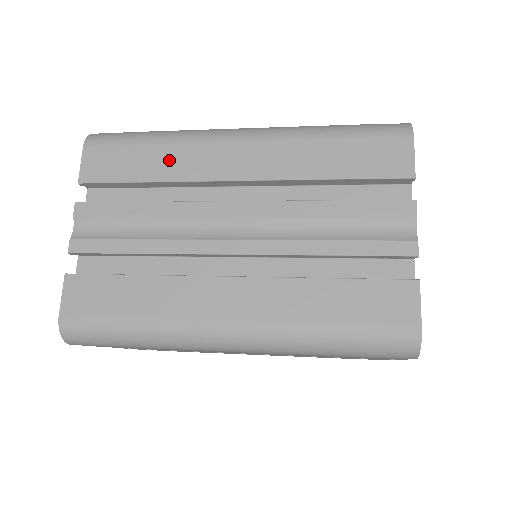
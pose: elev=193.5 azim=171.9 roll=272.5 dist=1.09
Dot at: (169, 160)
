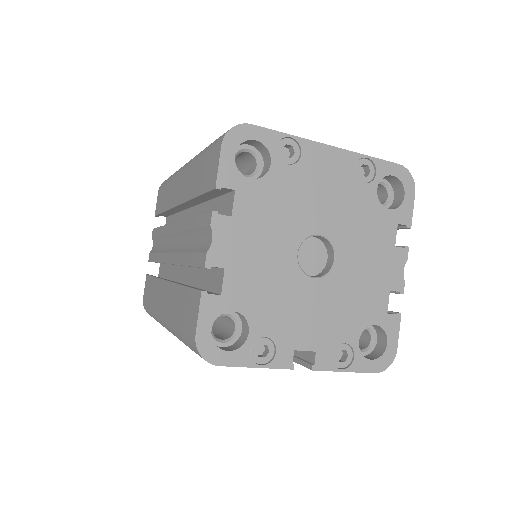
Dot at: (168, 195)
